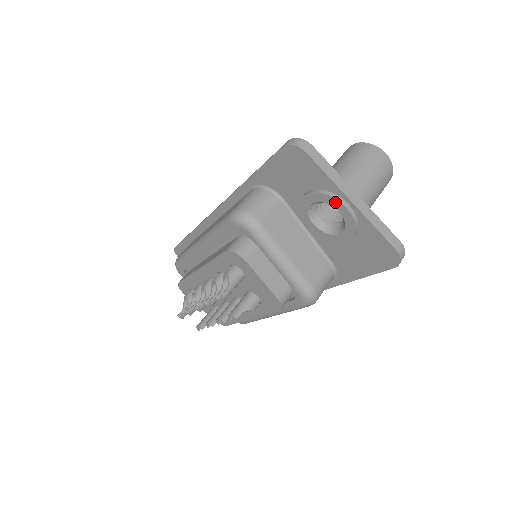
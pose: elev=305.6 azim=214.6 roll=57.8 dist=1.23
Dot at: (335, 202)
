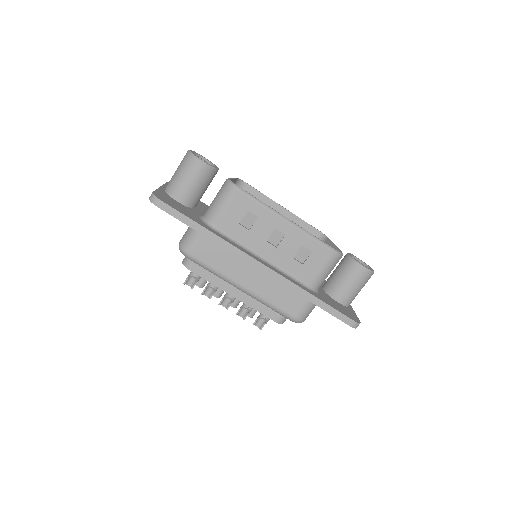
Dot at: occluded
